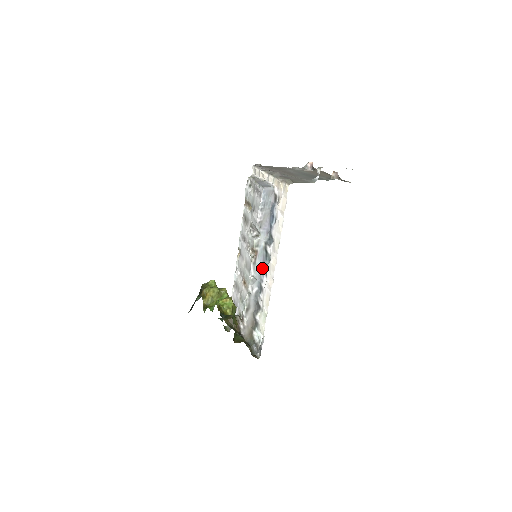
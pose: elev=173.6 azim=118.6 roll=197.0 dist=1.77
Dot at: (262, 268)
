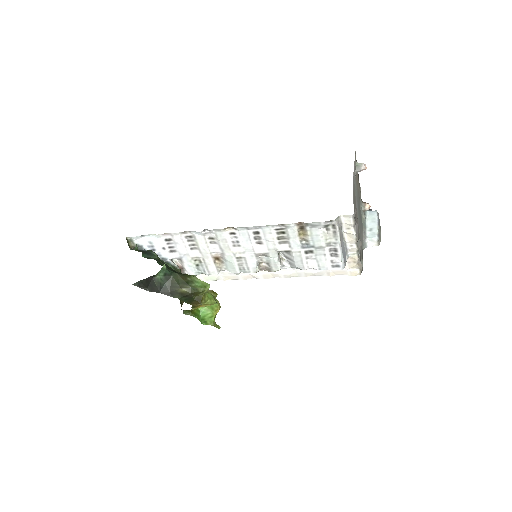
Dot at: occluded
